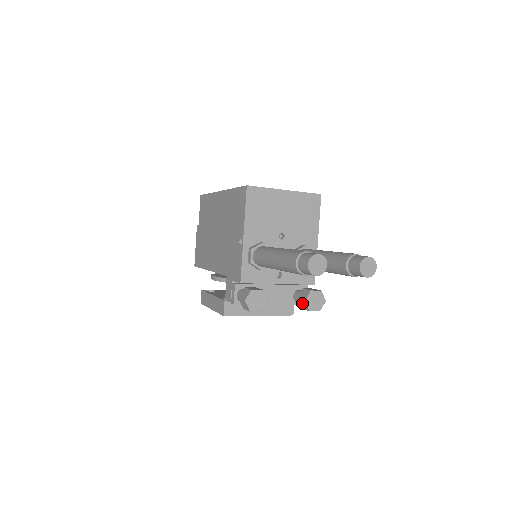
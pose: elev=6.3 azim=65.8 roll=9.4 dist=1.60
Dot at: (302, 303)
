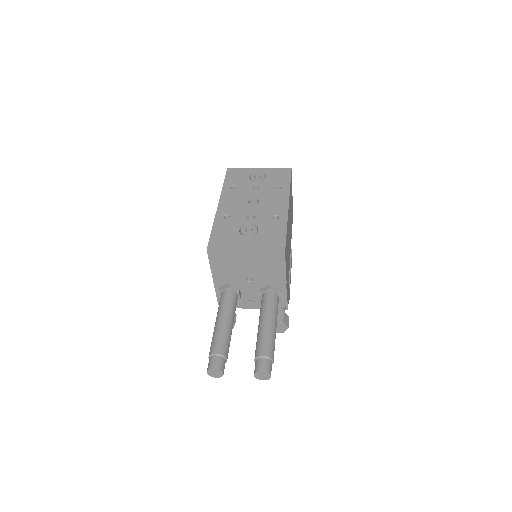
Dot at: occluded
